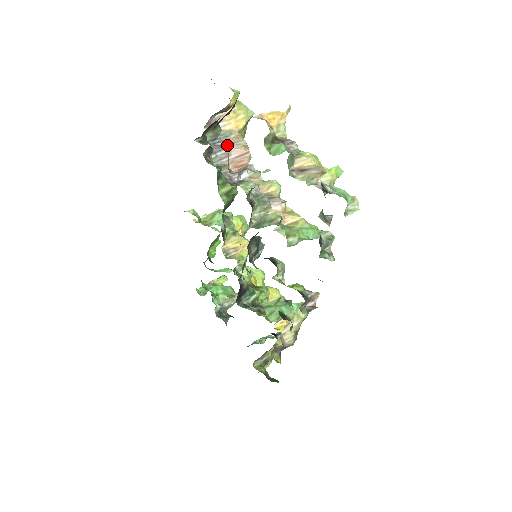
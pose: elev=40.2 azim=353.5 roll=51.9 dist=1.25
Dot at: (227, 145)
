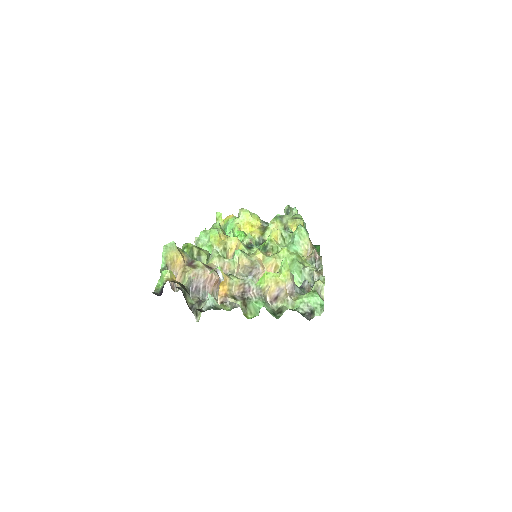
Dot at: (210, 302)
